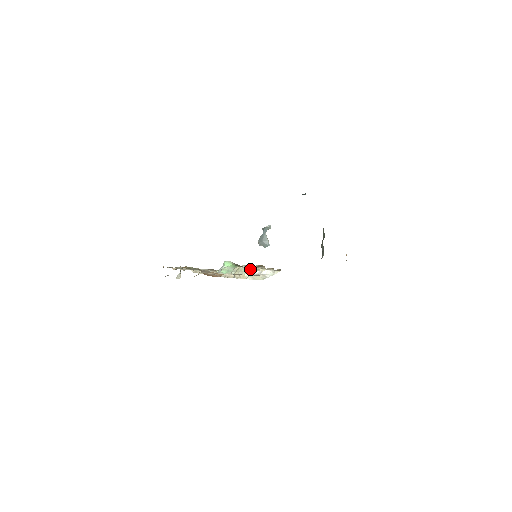
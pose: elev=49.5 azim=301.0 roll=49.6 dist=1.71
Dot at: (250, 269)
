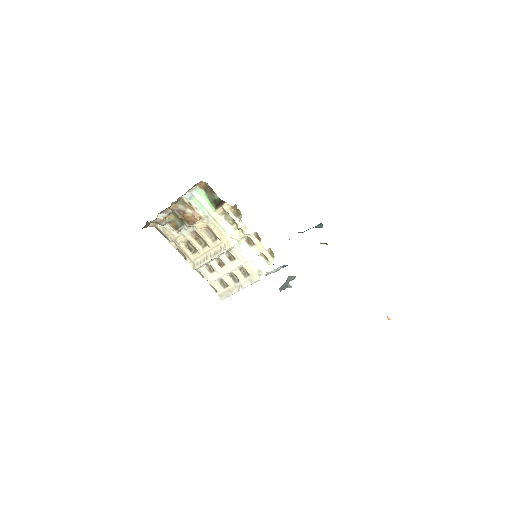
Dot at: (233, 231)
